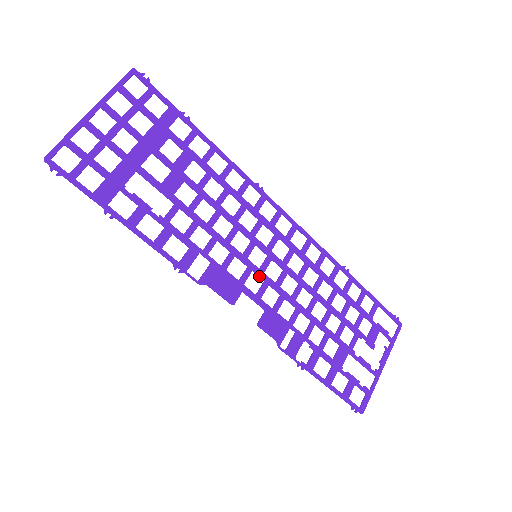
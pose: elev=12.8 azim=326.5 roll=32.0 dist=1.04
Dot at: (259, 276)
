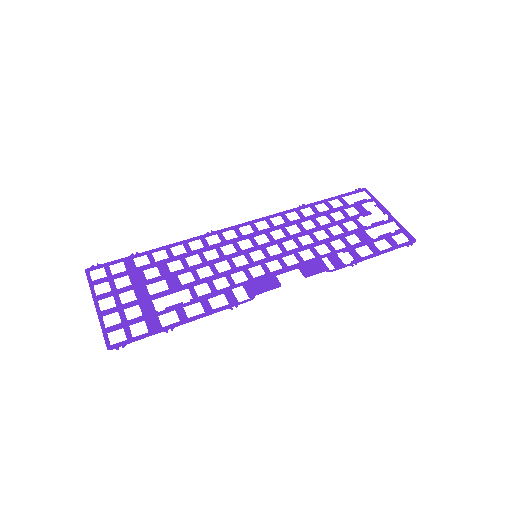
Dot at: (271, 260)
